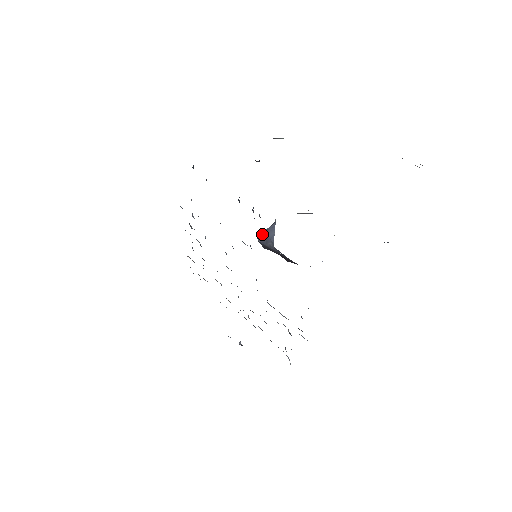
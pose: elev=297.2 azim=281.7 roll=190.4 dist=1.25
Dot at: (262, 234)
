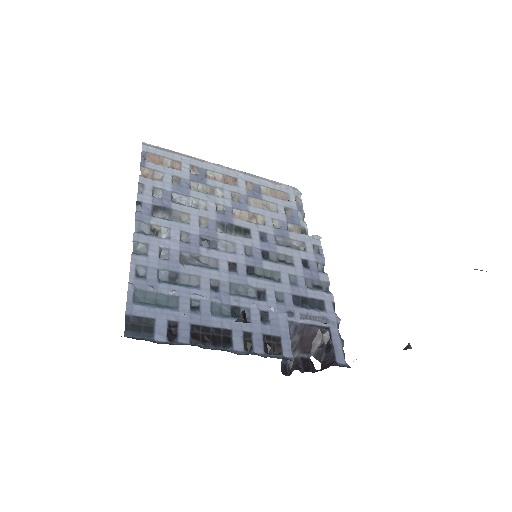
Dot at: occluded
